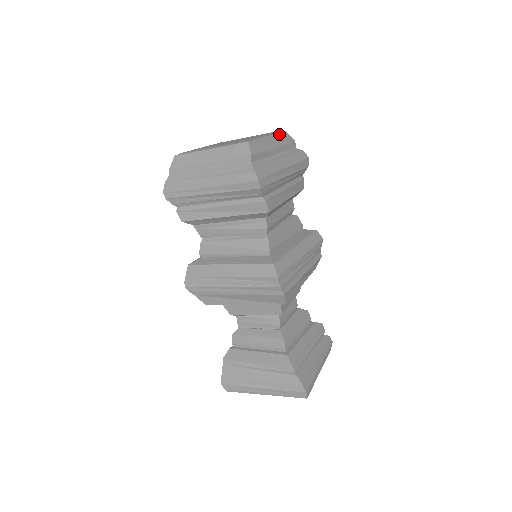
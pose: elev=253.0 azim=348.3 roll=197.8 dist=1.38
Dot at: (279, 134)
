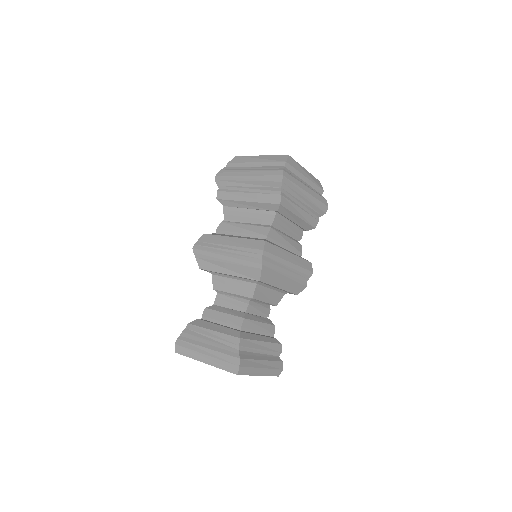
Dot at: (314, 177)
